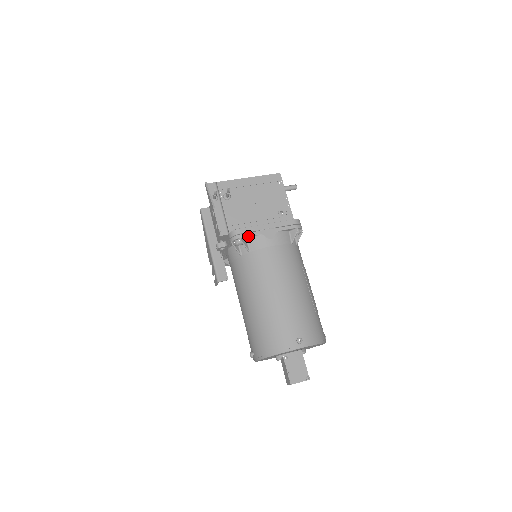
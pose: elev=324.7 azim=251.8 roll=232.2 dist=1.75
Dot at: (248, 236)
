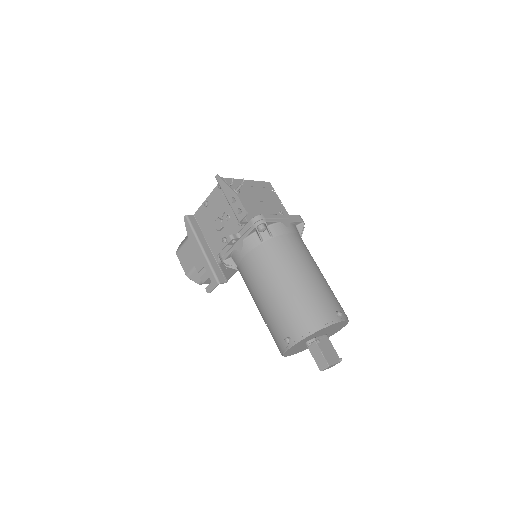
Dot at: (271, 222)
